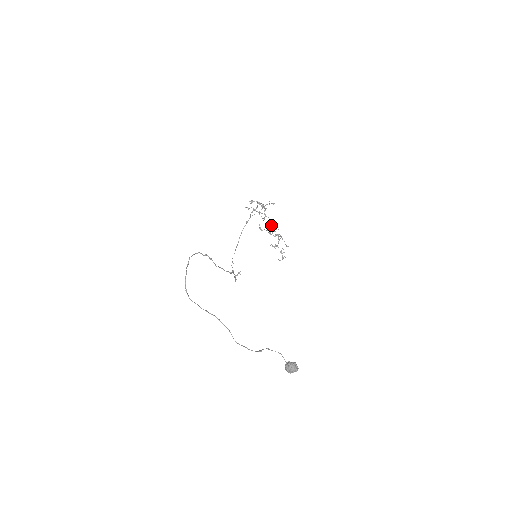
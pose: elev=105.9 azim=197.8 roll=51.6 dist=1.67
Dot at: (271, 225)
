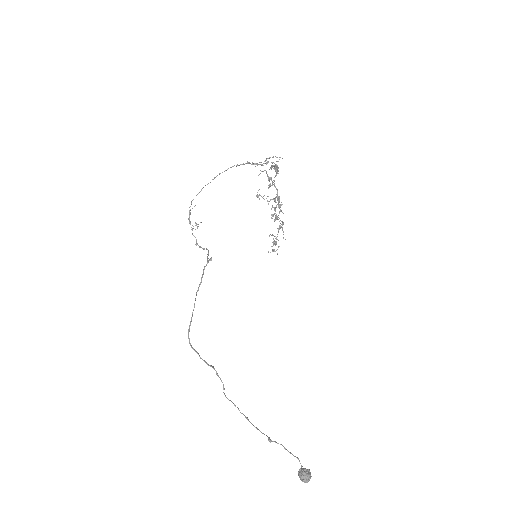
Dot at: (275, 200)
